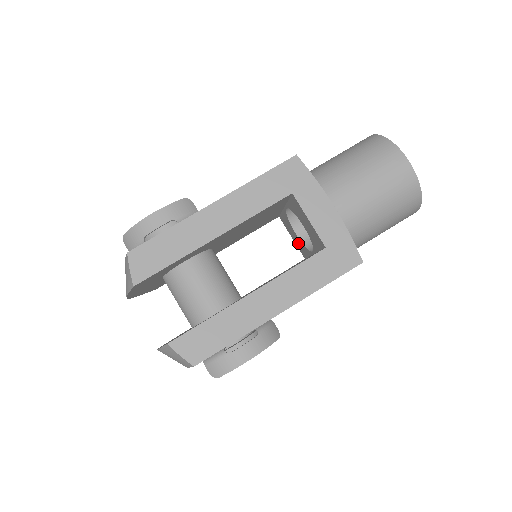
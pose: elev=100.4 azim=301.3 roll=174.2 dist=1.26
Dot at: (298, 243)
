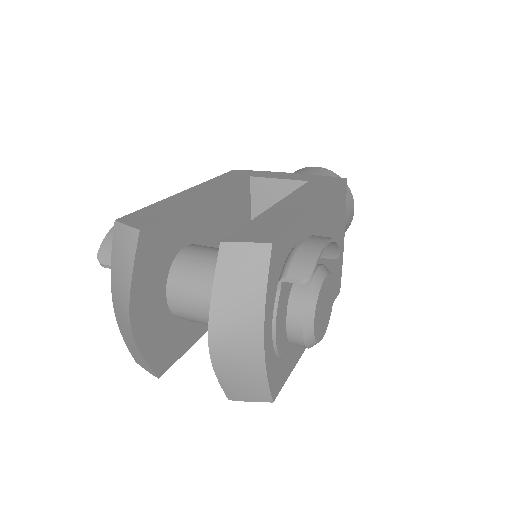
Dot at: occluded
